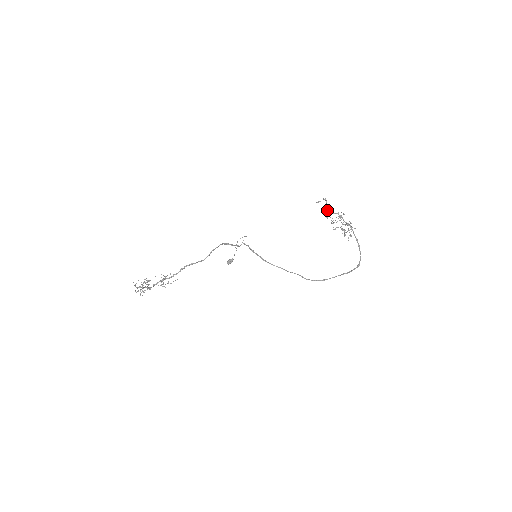
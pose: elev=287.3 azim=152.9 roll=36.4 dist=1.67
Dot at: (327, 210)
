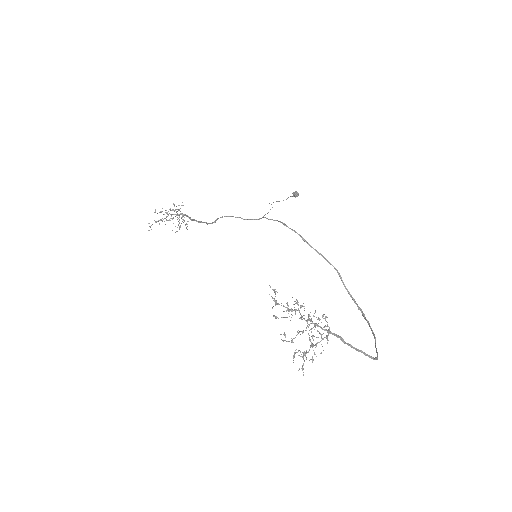
Dot at: (295, 303)
